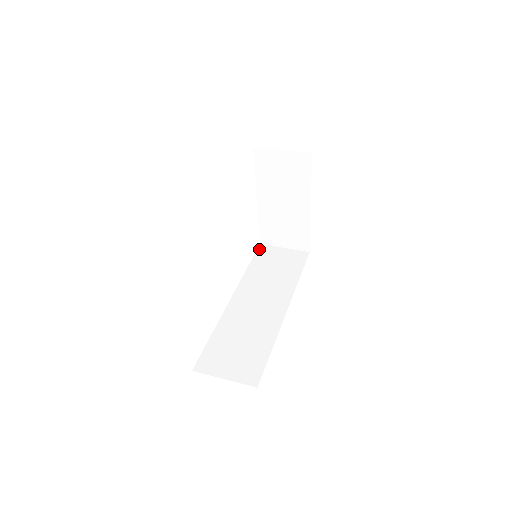
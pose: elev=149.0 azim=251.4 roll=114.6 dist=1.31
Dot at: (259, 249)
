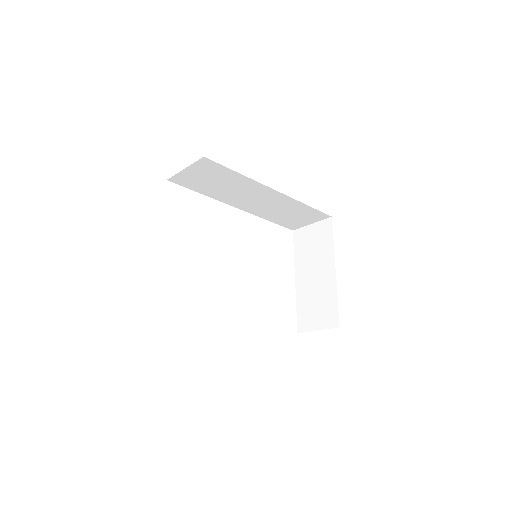
Dot at: occluded
